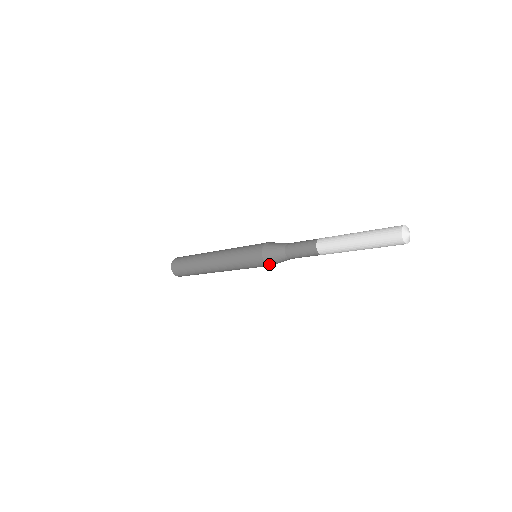
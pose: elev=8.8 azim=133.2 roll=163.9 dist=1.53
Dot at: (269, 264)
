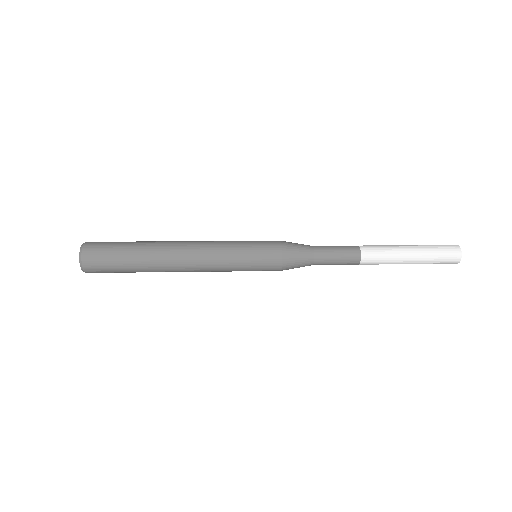
Dot at: occluded
